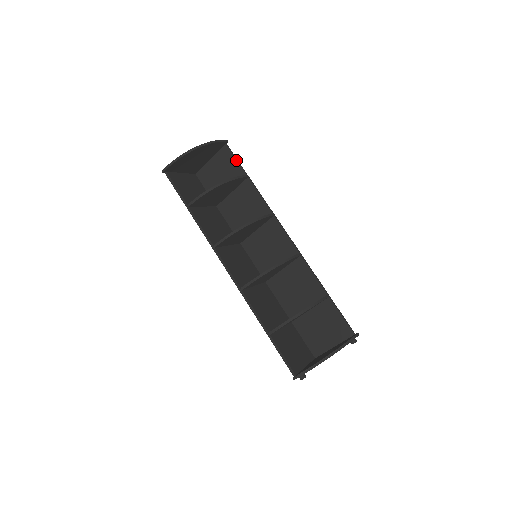
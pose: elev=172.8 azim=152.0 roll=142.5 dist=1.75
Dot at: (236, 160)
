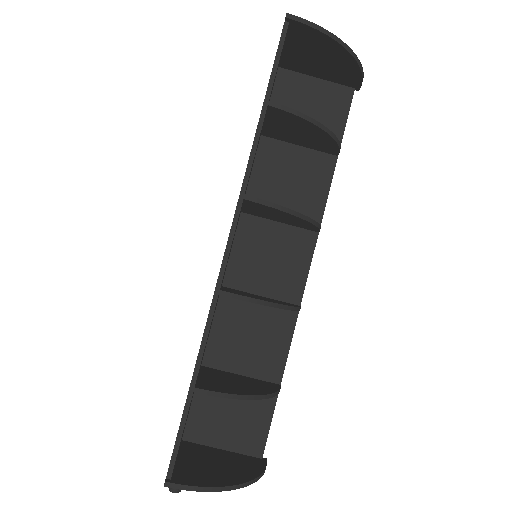
Dot at: (346, 121)
